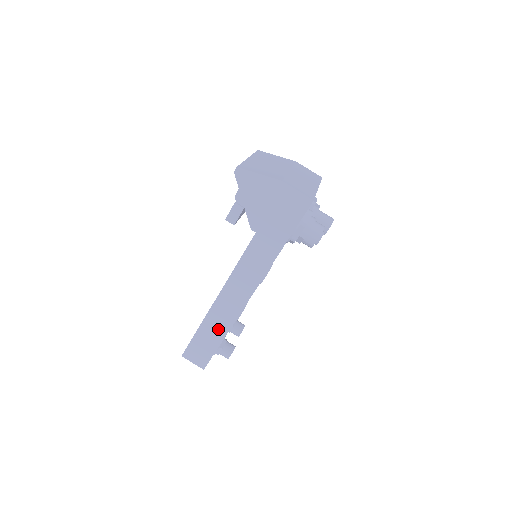
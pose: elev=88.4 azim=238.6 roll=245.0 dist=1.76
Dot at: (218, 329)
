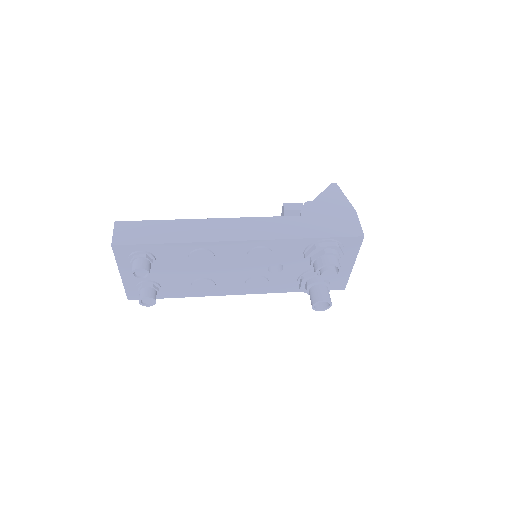
Dot at: (177, 234)
